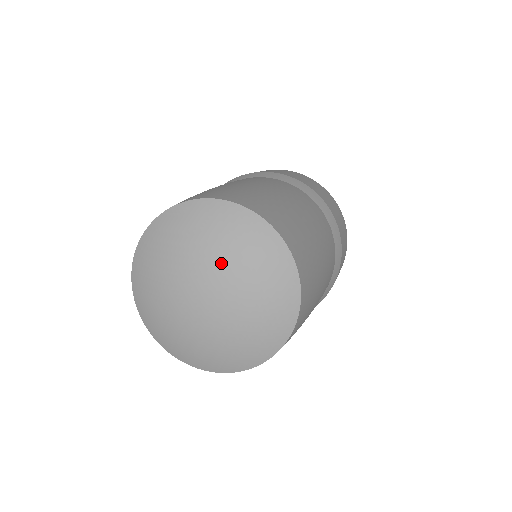
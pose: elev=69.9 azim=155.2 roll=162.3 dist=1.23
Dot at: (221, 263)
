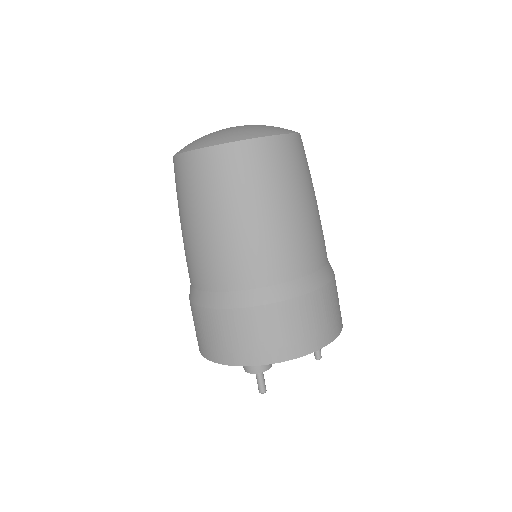
Dot at: occluded
